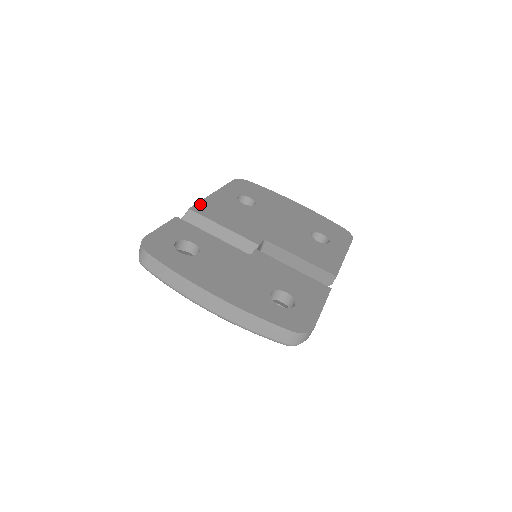
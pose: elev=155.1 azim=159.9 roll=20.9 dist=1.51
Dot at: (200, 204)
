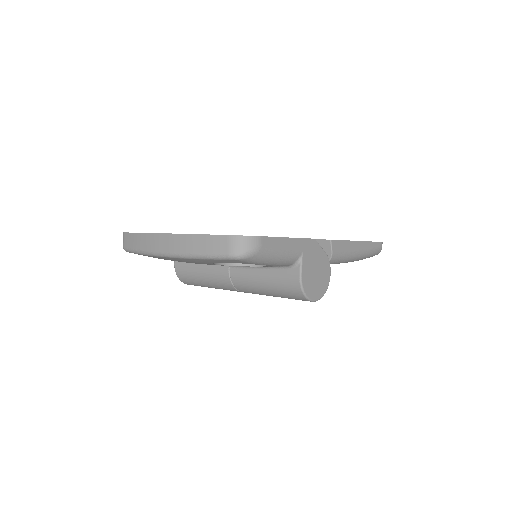
Dot at: occluded
